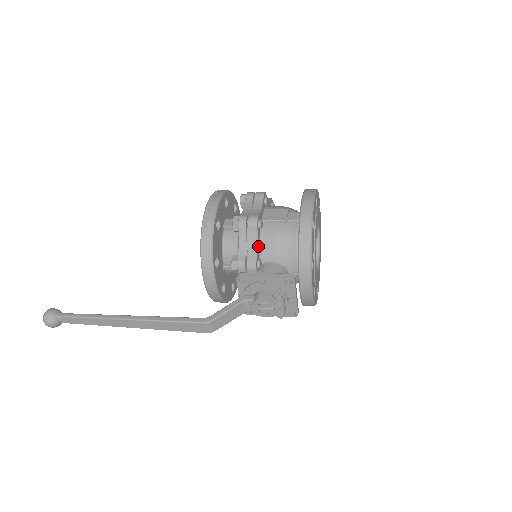
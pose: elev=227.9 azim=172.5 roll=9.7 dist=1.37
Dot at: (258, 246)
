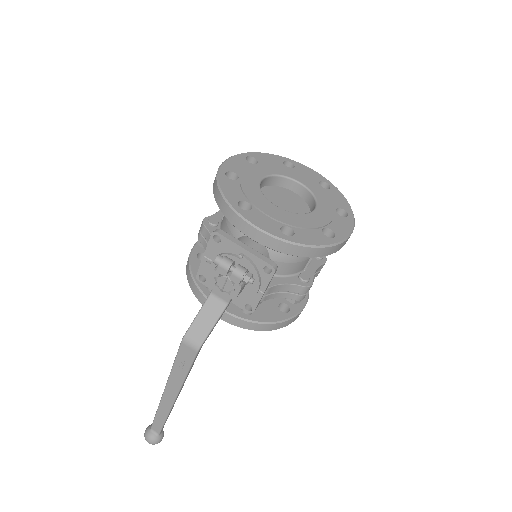
Dot at: occluded
